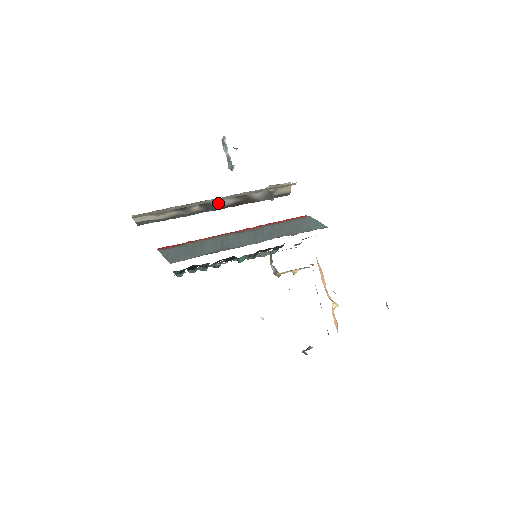
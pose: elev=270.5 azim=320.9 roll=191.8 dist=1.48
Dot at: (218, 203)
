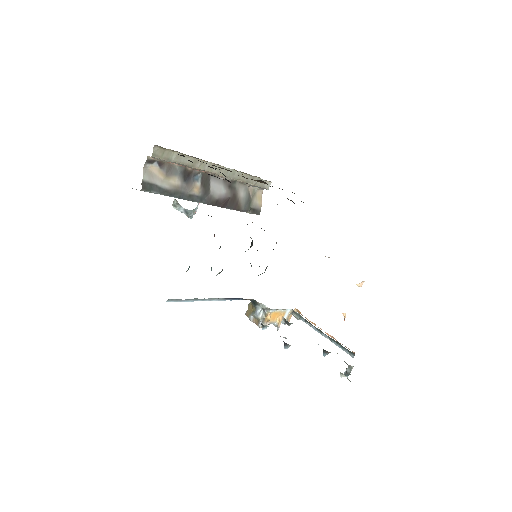
Dot at: (214, 188)
